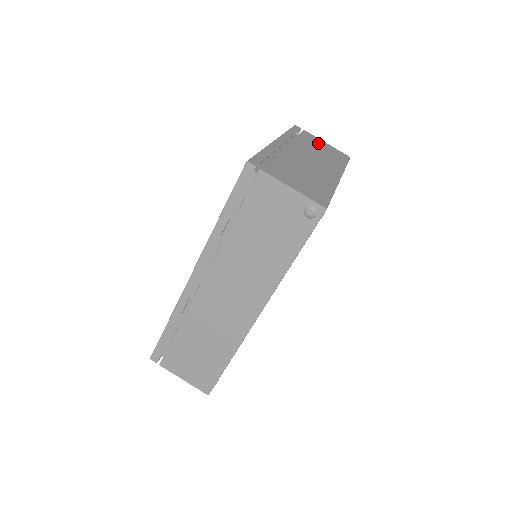
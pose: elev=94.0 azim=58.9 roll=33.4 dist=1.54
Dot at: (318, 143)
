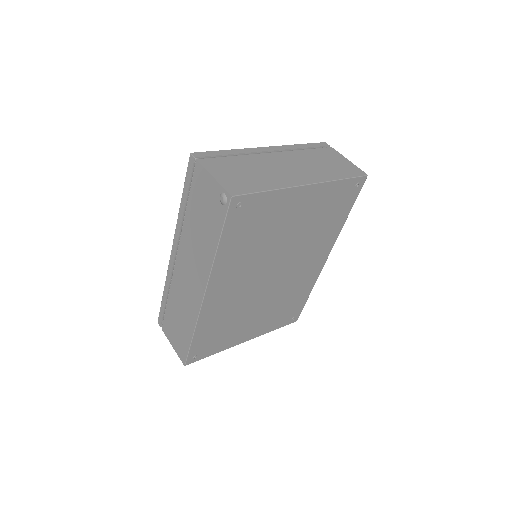
Dot at: (332, 158)
